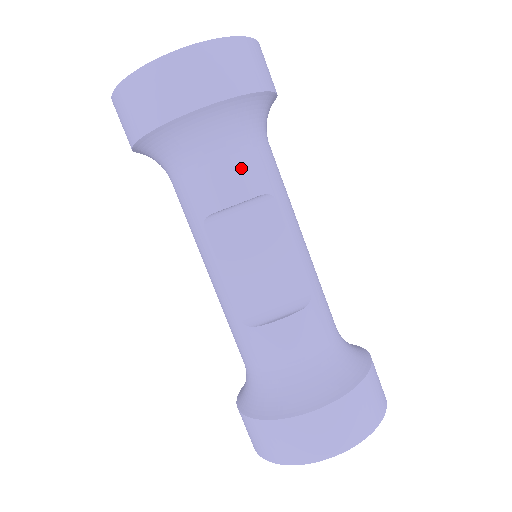
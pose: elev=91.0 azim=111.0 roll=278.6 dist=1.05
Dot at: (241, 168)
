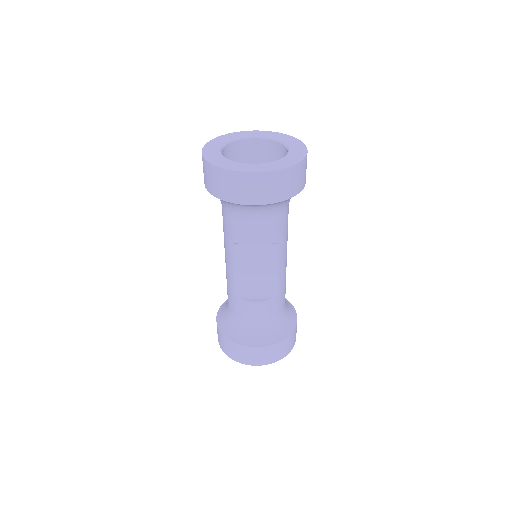
Dot at: (266, 229)
